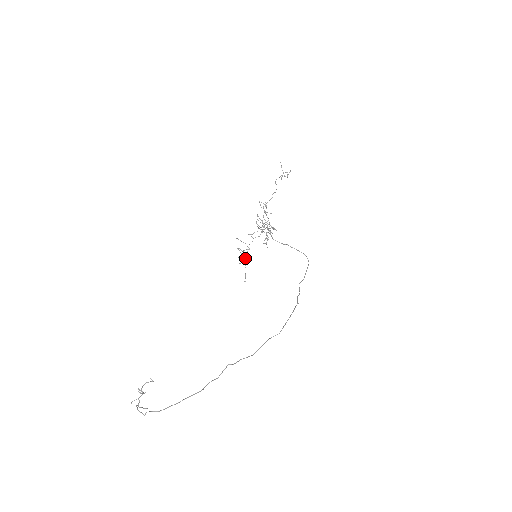
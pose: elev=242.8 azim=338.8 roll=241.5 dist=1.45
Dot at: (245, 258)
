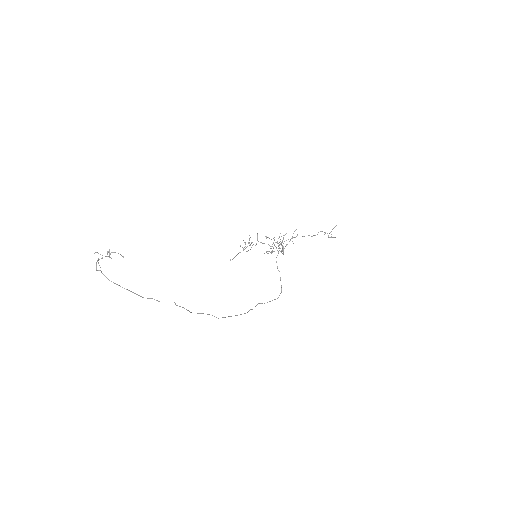
Dot at: (247, 246)
